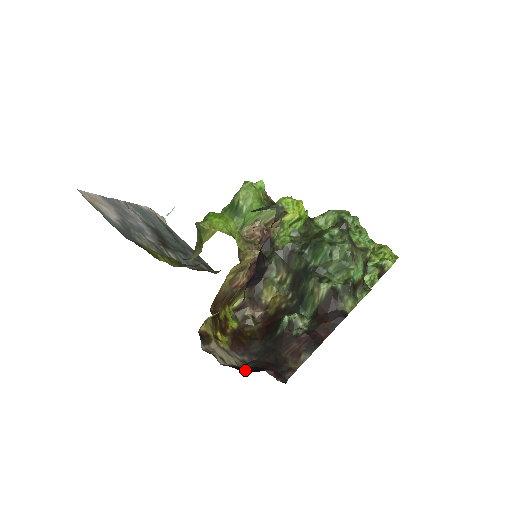
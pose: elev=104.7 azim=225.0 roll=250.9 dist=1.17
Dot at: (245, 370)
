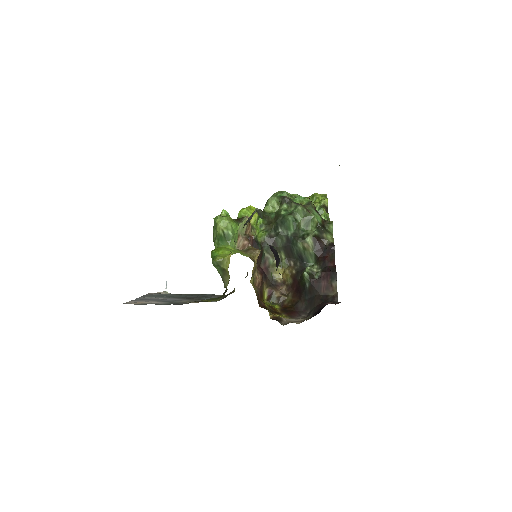
Dot at: occluded
